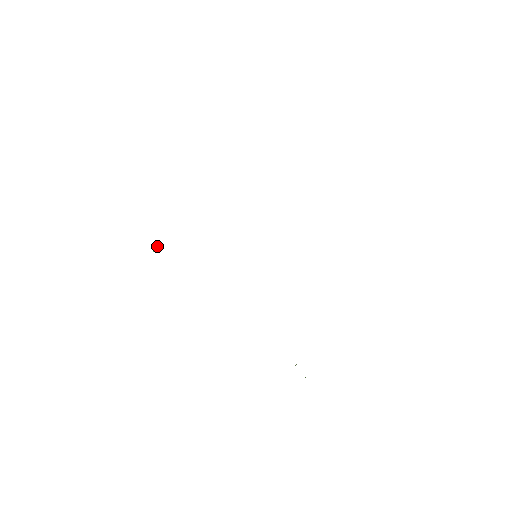
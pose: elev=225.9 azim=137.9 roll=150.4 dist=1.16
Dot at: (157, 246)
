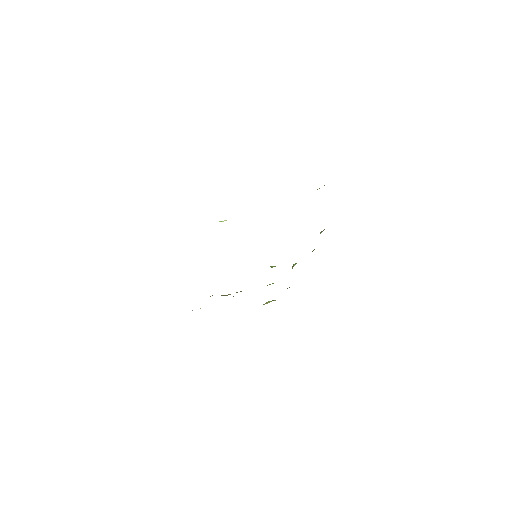
Dot at: (223, 221)
